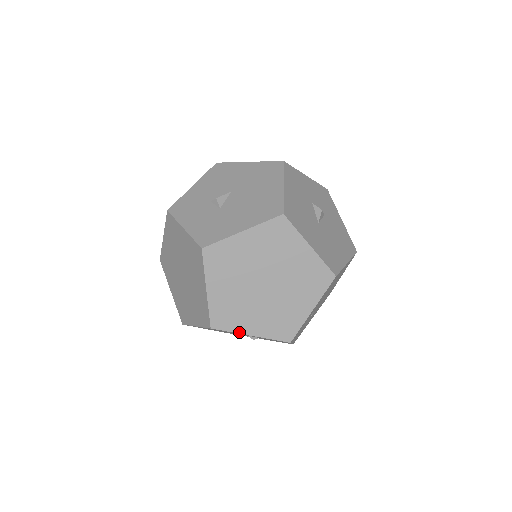
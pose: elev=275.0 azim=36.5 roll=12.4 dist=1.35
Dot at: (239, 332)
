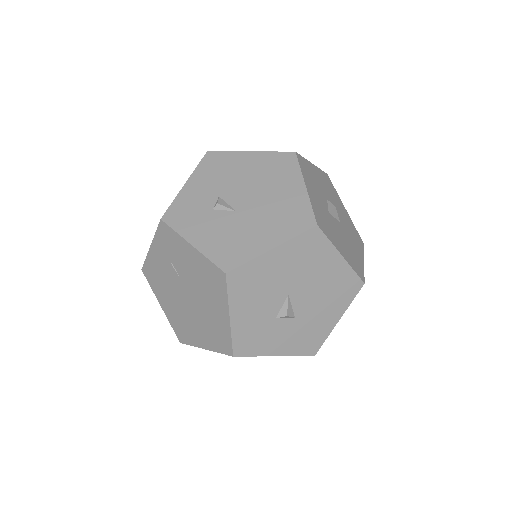
Dot at: occluded
